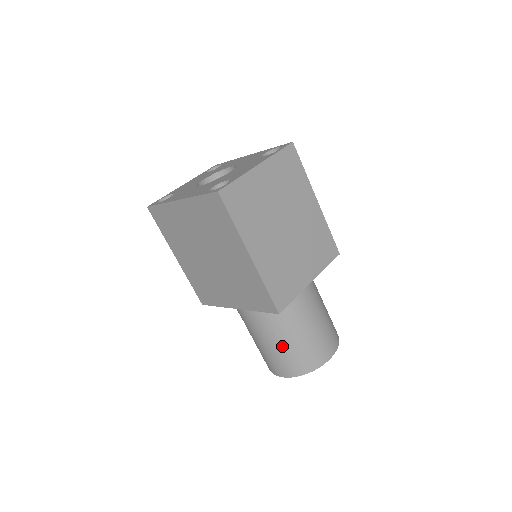
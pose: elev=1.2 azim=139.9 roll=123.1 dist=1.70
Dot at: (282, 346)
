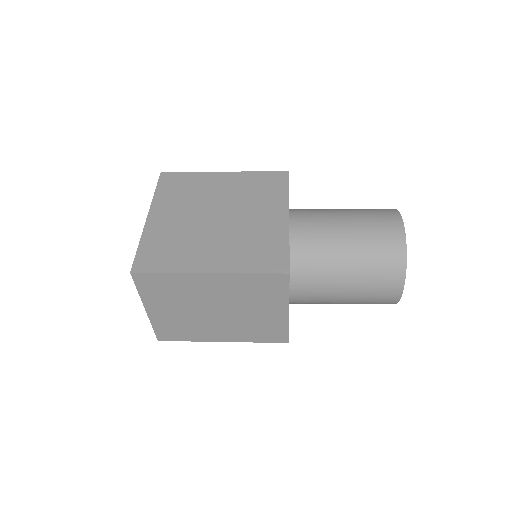
Dot at: occluded
